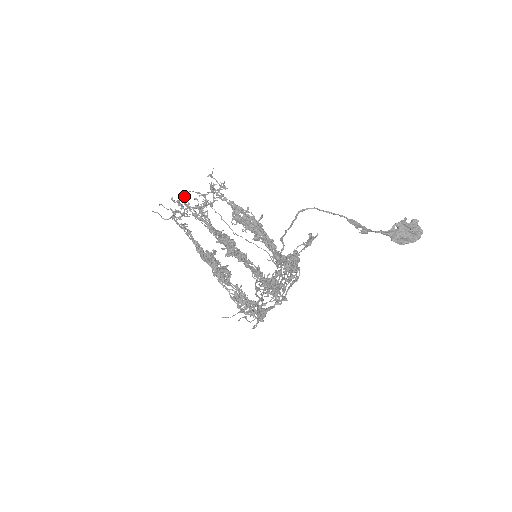
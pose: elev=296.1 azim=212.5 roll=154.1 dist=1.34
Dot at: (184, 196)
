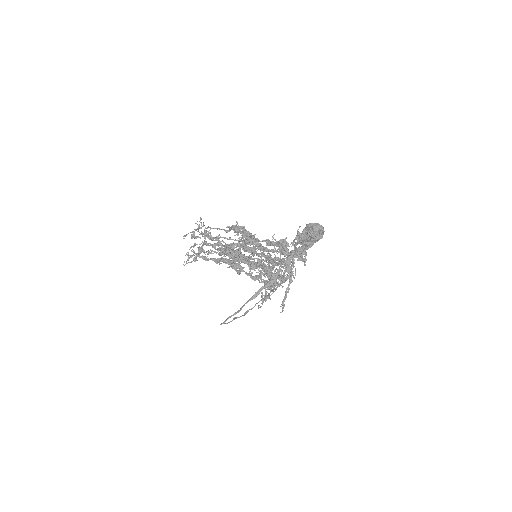
Dot at: (188, 253)
